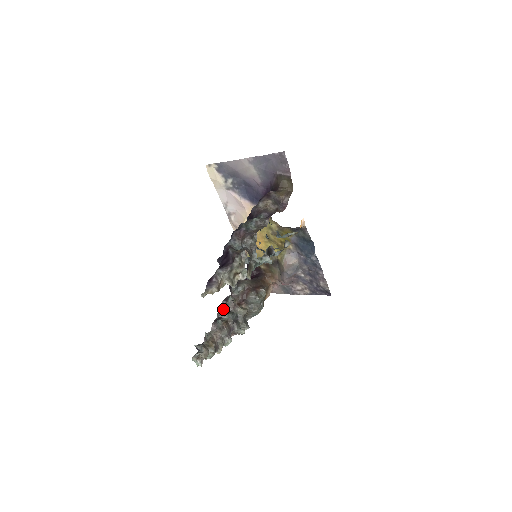
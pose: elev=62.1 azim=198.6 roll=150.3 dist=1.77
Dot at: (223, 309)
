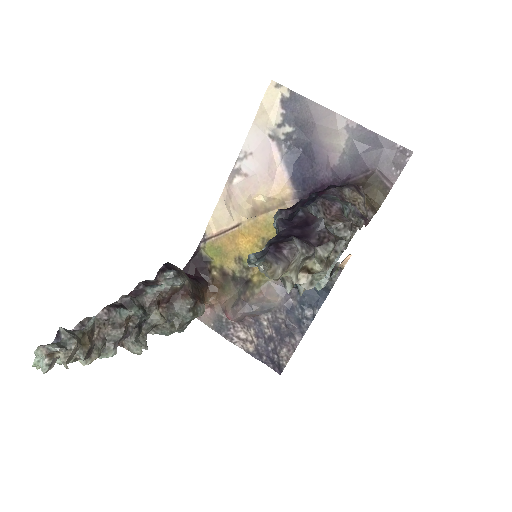
Dot at: (134, 294)
